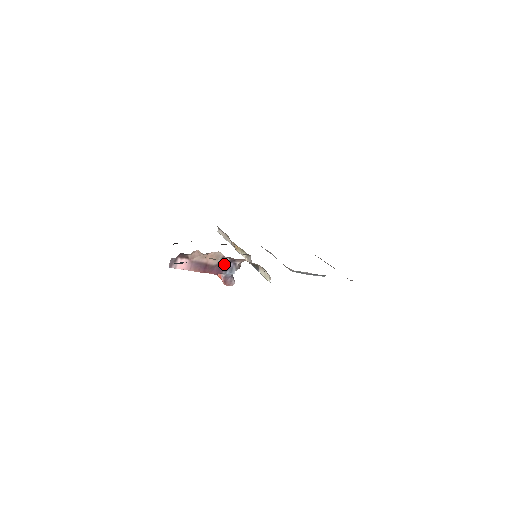
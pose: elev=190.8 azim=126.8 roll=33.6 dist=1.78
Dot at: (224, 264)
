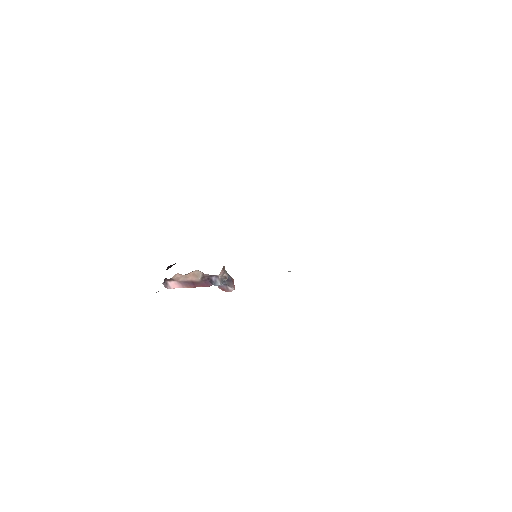
Dot at: (208, 278)
